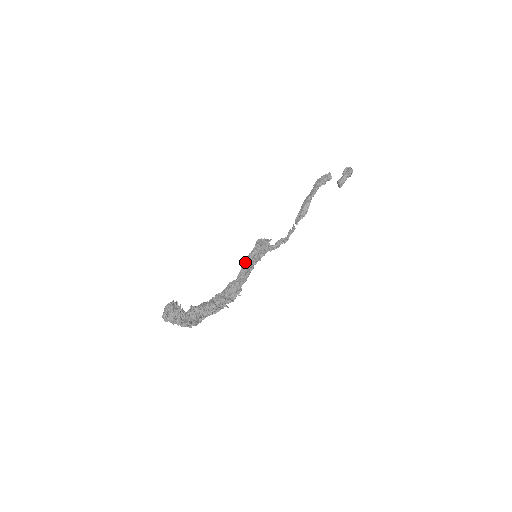
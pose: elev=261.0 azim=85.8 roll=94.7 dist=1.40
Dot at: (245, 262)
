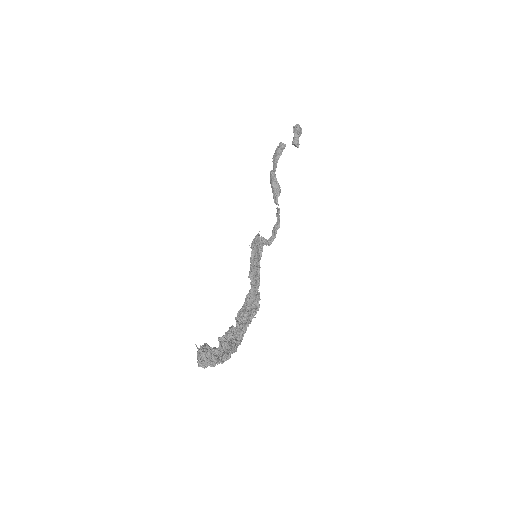
Dot at: (250, 268)
